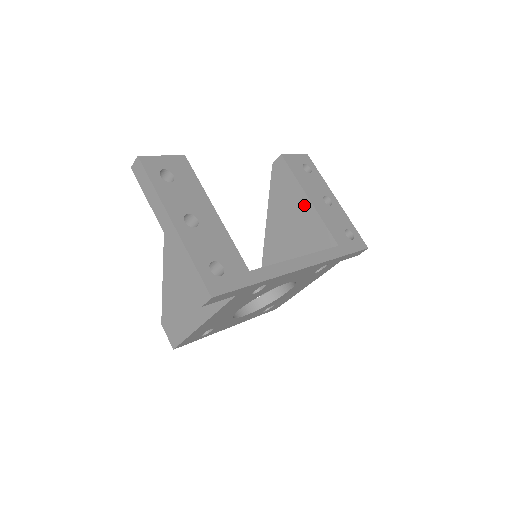
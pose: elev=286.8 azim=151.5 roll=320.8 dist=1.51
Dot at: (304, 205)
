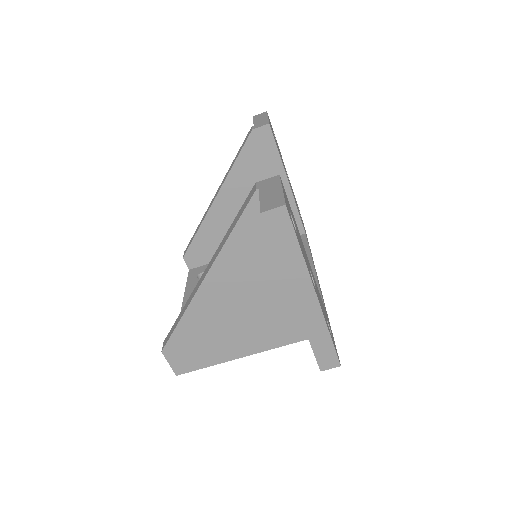
Dot at: occluded
